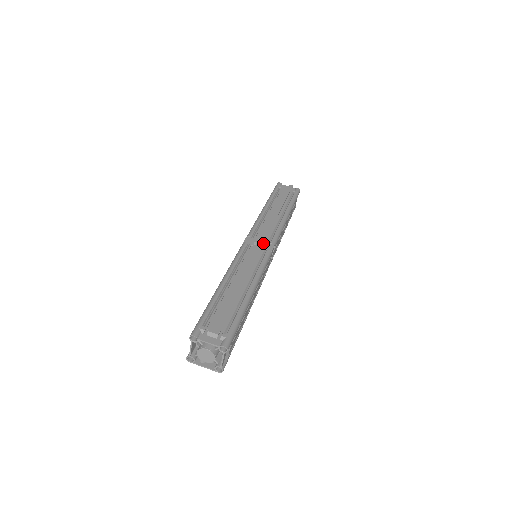
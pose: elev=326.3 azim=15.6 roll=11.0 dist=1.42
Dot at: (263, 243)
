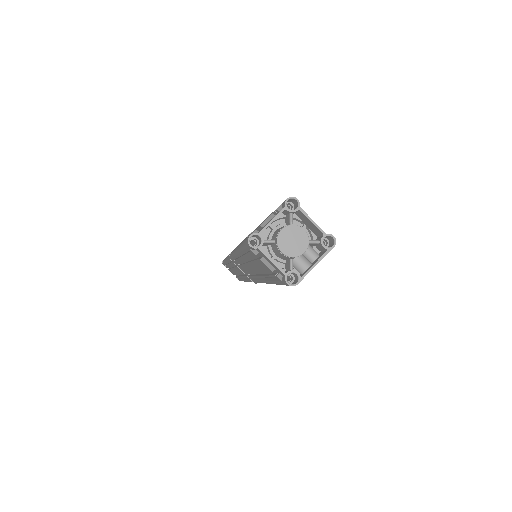
Dot at: occluded
